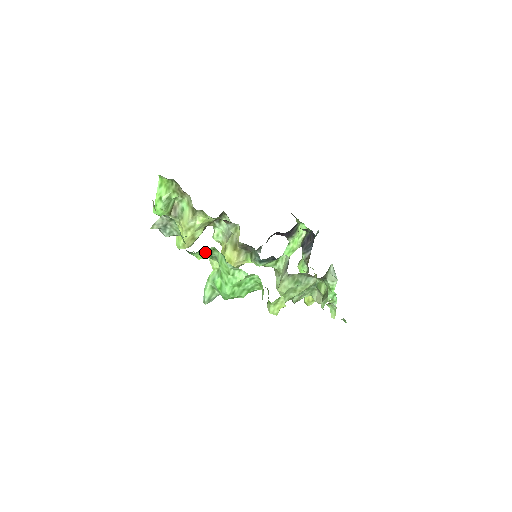
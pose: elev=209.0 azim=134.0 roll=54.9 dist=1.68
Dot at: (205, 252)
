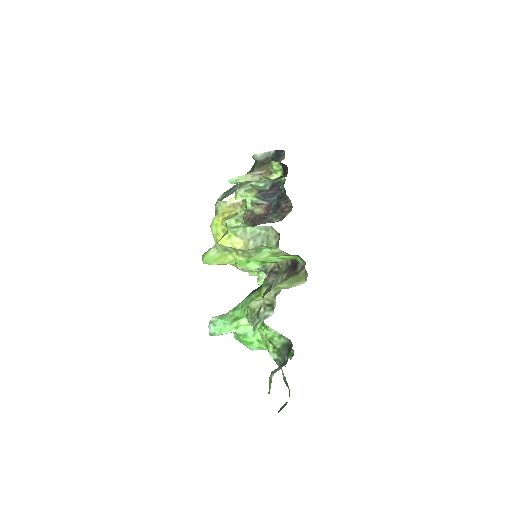
Dot at: occluded
